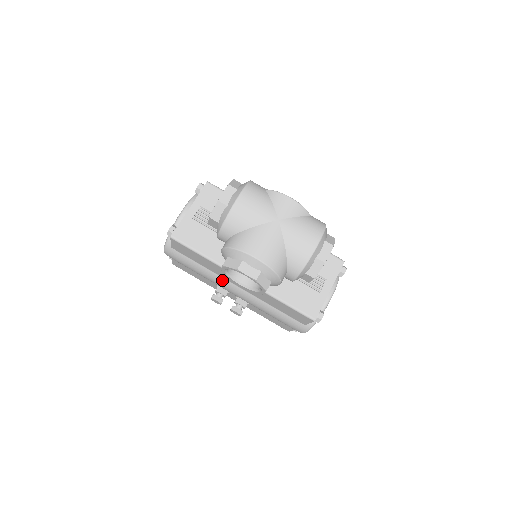
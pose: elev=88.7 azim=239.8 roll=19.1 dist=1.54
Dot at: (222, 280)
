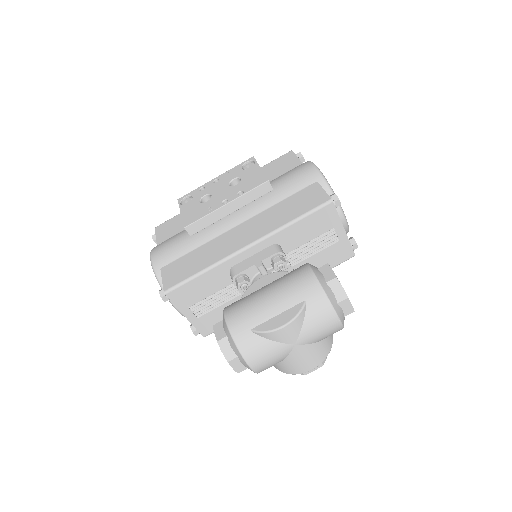
Dot at: occluded
